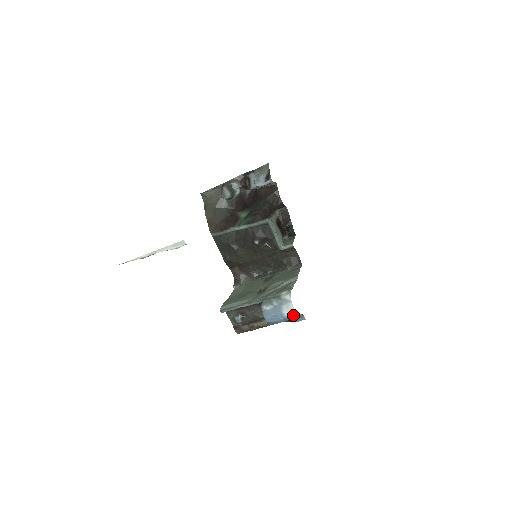
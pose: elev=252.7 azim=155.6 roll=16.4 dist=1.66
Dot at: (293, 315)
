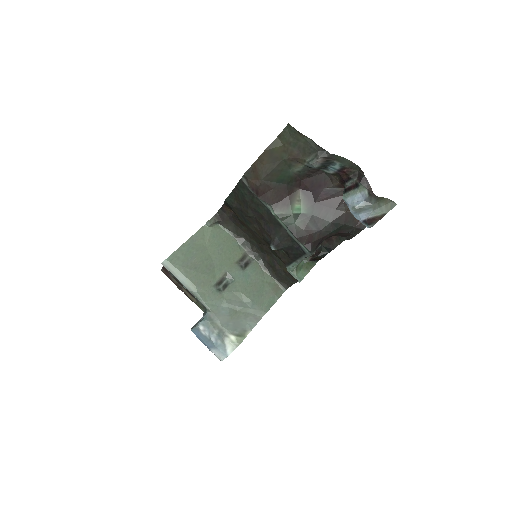
Dot at: (217, 357)
